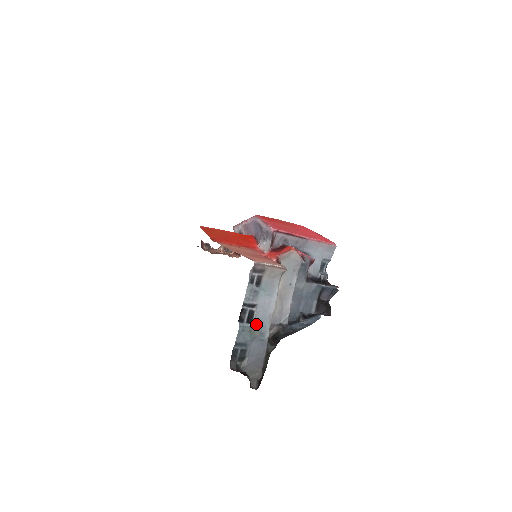
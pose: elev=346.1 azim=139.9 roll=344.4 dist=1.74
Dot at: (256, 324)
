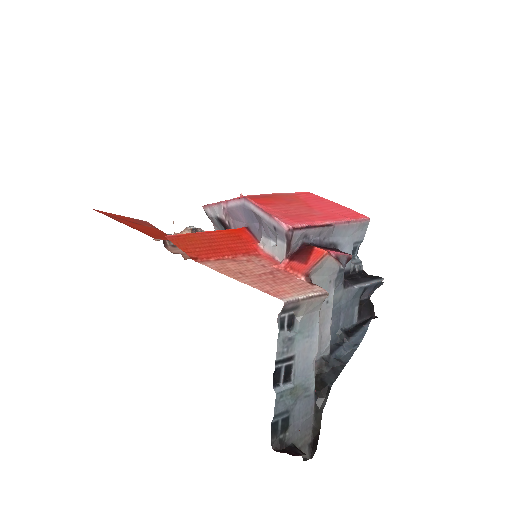
Dot at: (297, 380)
